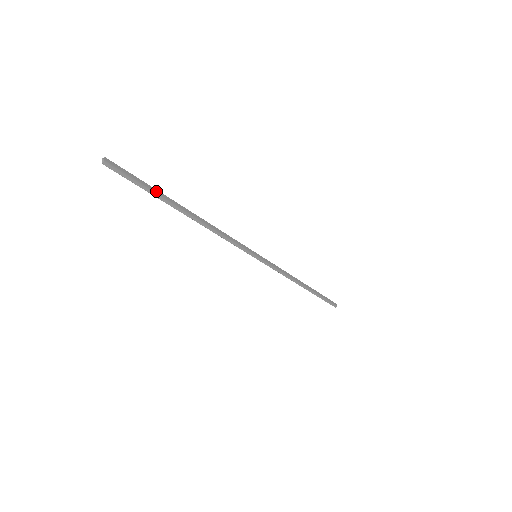
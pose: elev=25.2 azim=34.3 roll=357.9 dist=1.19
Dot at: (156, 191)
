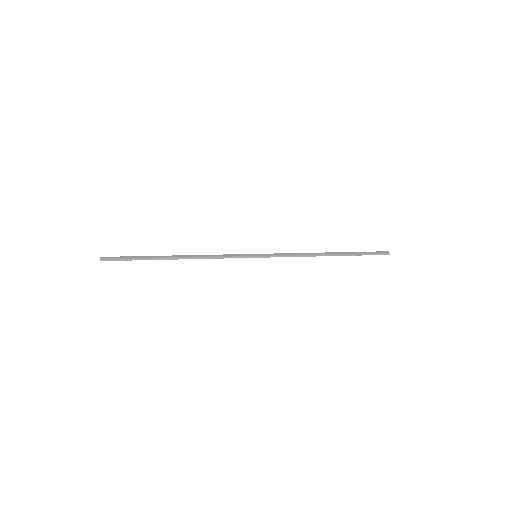
Dot at: (143, 257)
